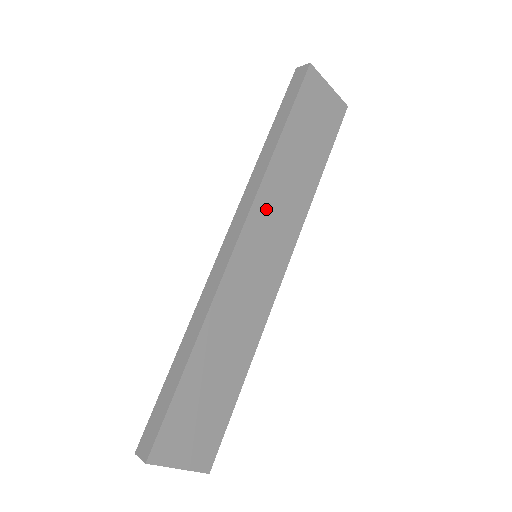
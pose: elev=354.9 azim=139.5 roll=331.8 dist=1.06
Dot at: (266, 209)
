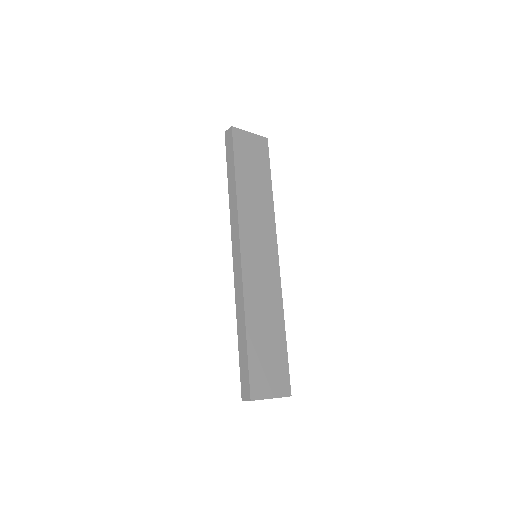
Dot at: (248, 225)
